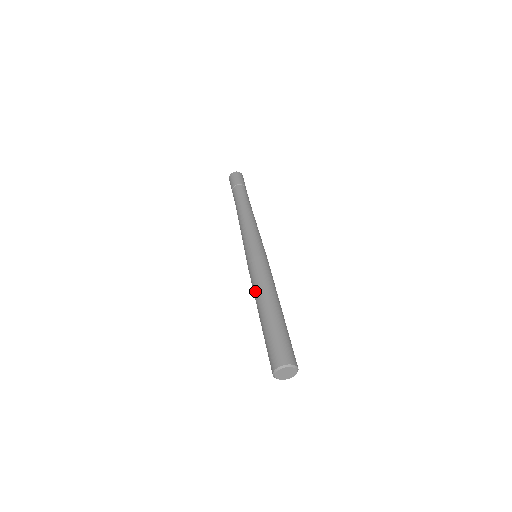
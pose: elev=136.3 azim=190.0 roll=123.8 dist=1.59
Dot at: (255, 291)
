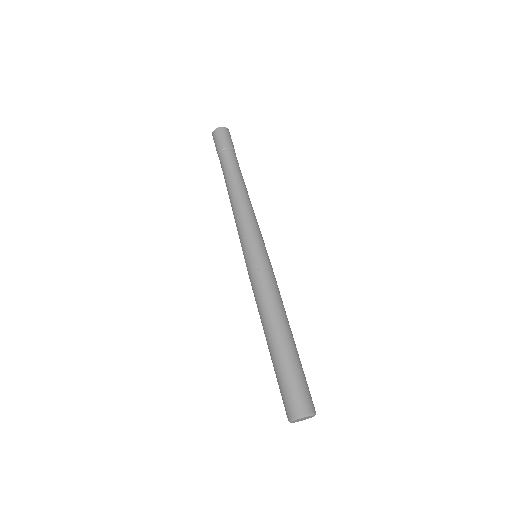
Dot at: (266, 307)
